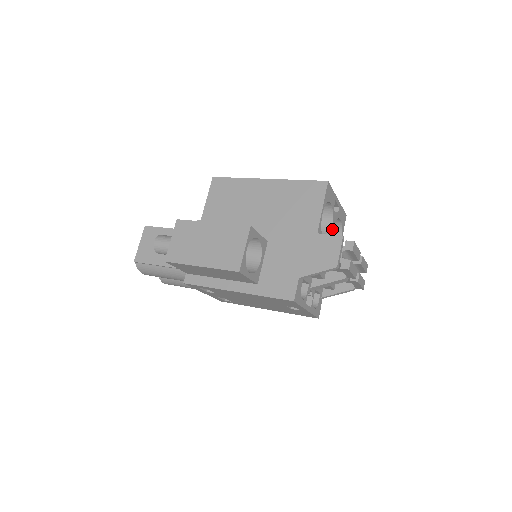
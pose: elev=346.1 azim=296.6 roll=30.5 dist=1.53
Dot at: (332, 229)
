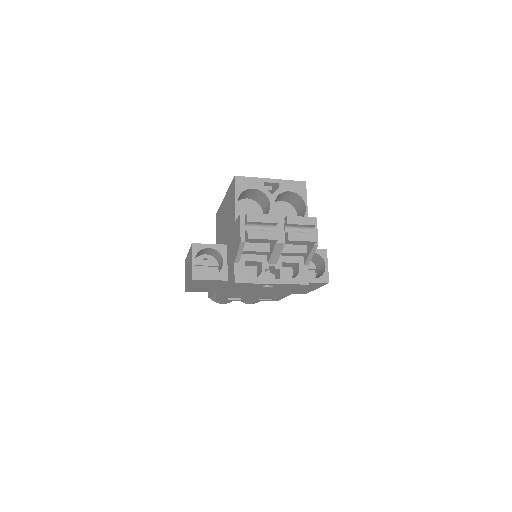
Dot at: (273, 206)
